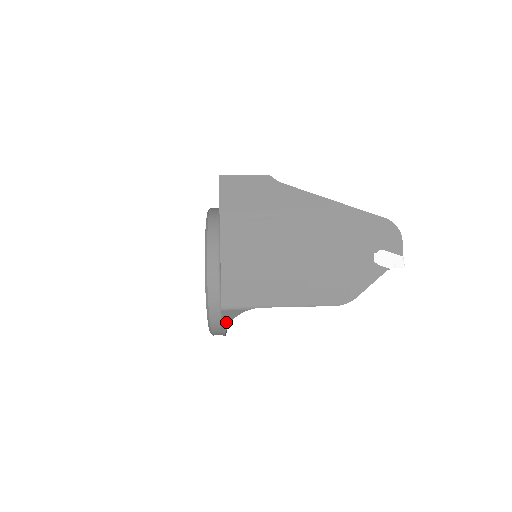
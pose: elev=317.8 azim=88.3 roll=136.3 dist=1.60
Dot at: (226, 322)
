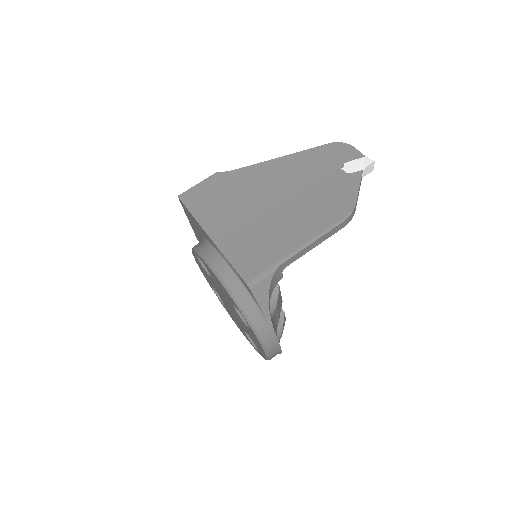
Dot at: (265, 309)
